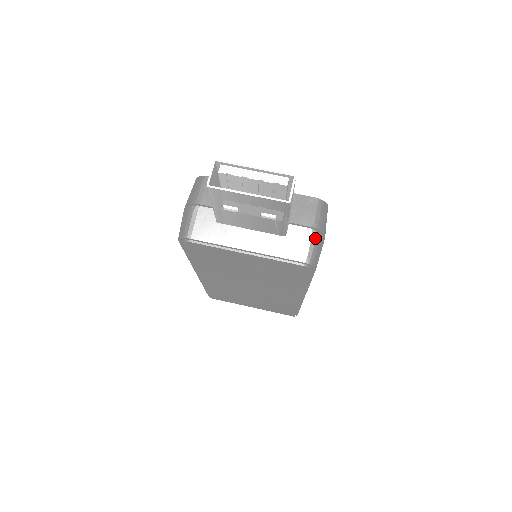
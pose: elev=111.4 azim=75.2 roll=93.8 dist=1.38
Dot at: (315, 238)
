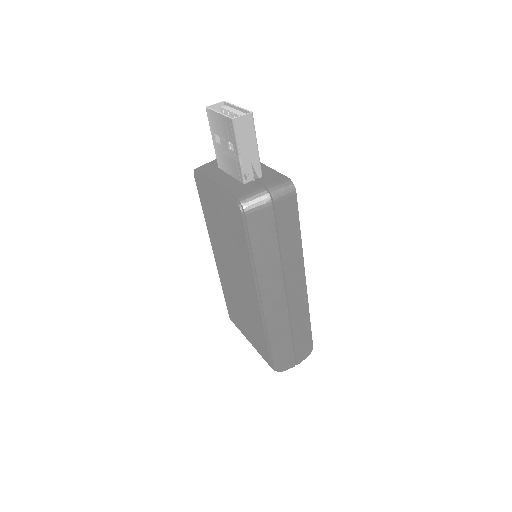
Dot at: (260, 192)
